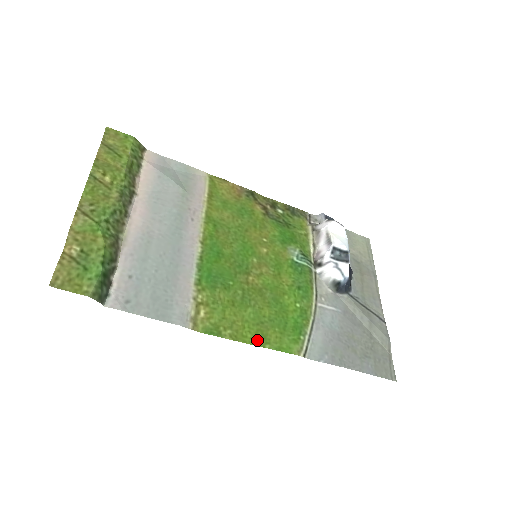
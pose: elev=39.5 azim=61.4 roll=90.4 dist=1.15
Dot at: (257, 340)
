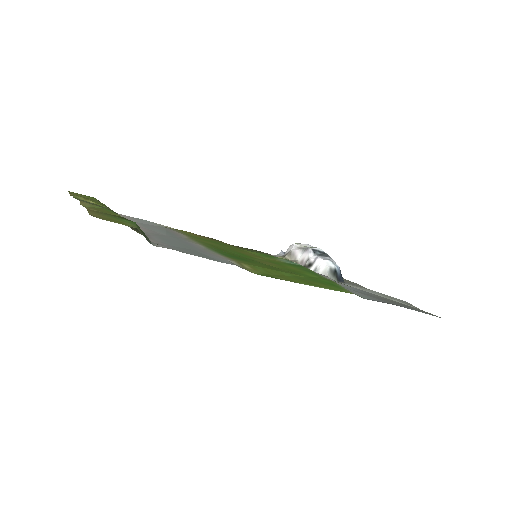
Dot at: (310, 284)
